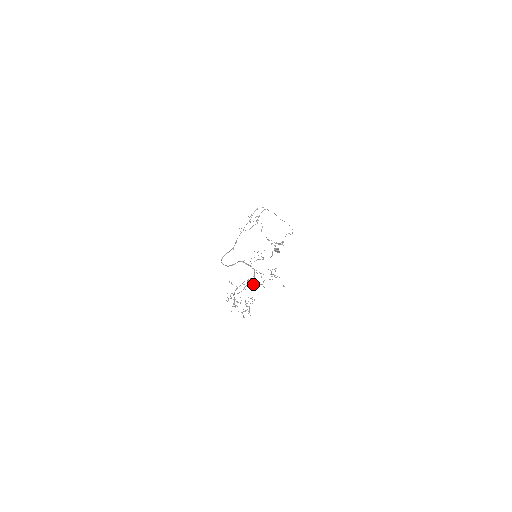
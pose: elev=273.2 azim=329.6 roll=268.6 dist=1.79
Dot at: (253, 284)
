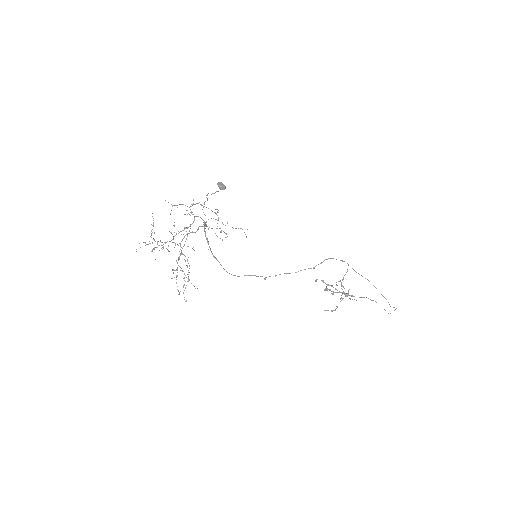
Dot at: (189, 233)
